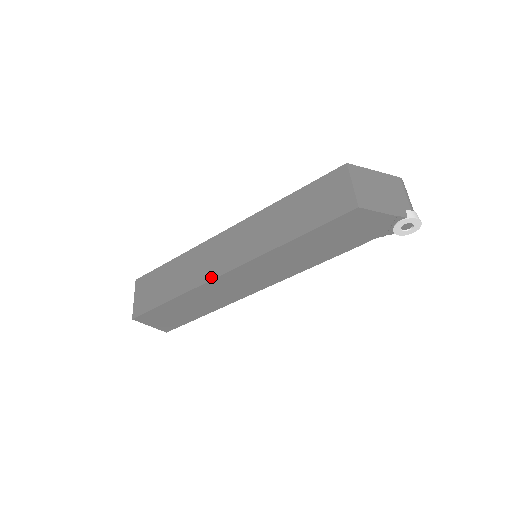
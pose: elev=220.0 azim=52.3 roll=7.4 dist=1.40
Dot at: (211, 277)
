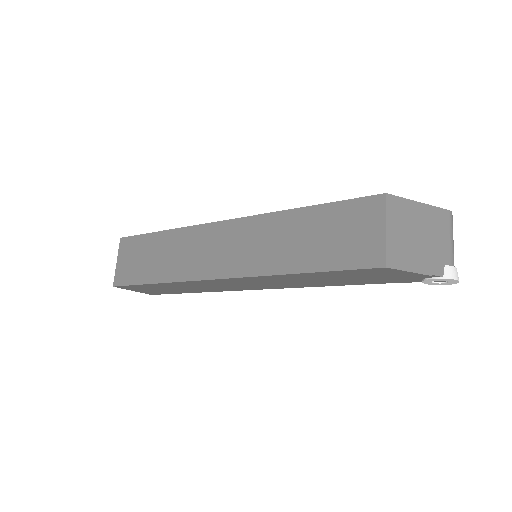
Dot at: (200, 276)
